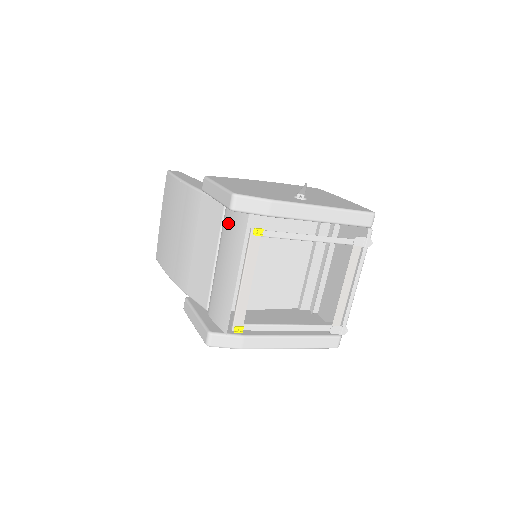
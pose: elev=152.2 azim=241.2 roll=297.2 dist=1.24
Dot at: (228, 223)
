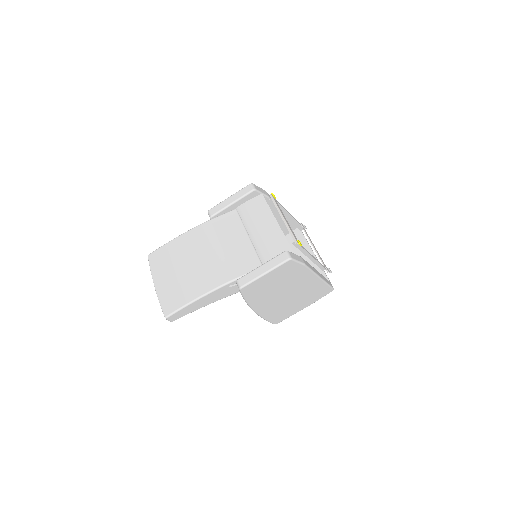
Dot at: (248, 211)
